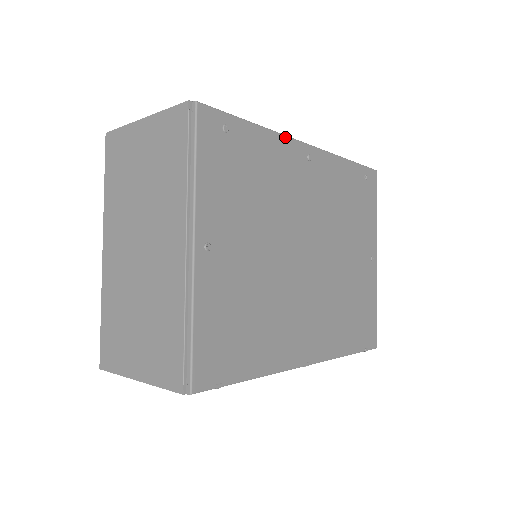
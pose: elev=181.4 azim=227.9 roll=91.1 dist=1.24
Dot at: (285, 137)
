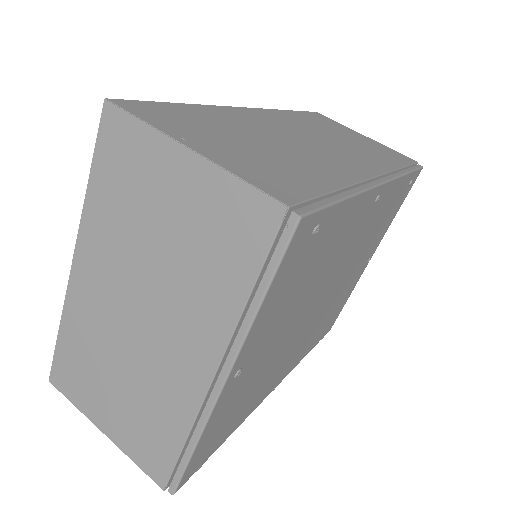
Dot at: (368, 191)
